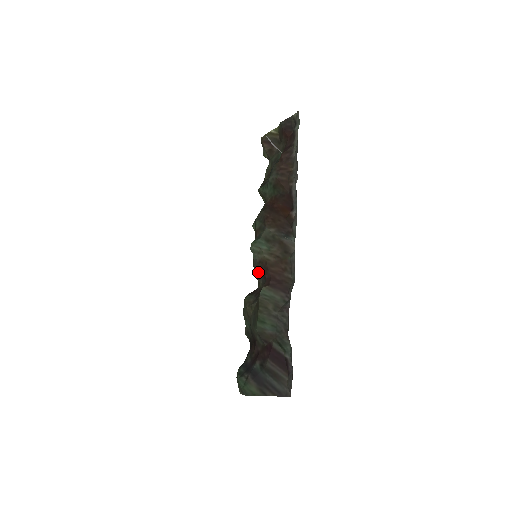
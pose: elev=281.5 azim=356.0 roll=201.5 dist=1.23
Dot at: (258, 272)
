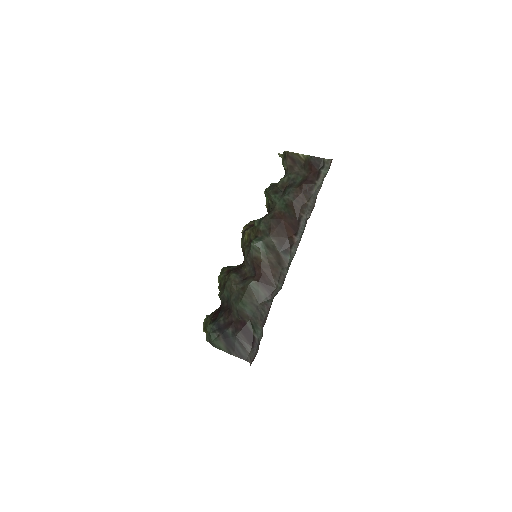
Dot at: (249, 261)
